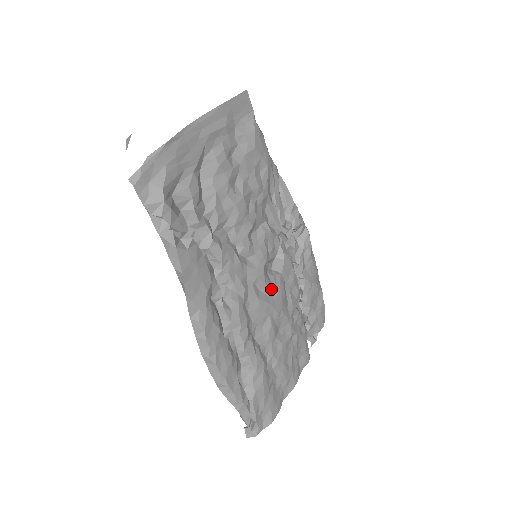
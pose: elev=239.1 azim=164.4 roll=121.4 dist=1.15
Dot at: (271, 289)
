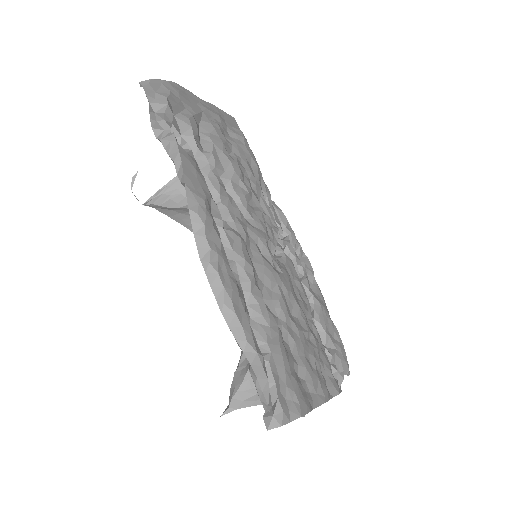
Dot at: (275, 264)
